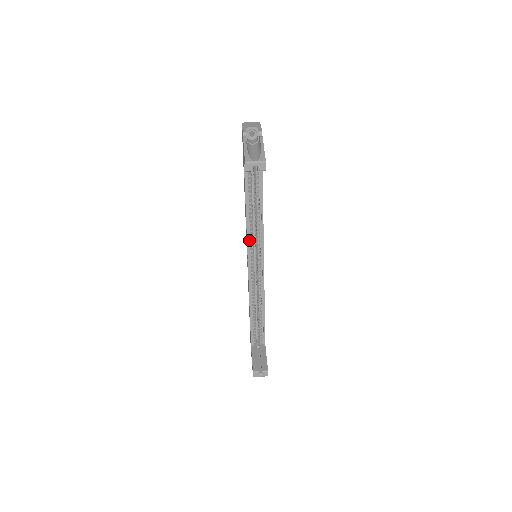
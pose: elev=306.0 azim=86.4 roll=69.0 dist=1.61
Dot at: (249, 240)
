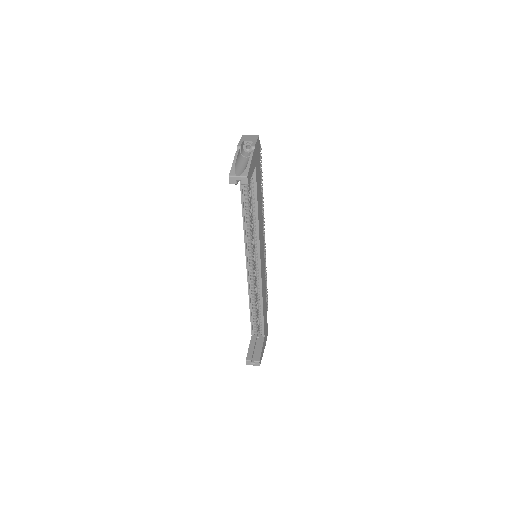
Dot at: (247, 242)
